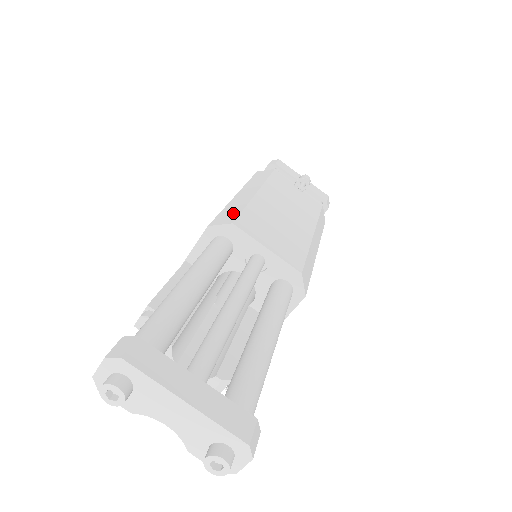
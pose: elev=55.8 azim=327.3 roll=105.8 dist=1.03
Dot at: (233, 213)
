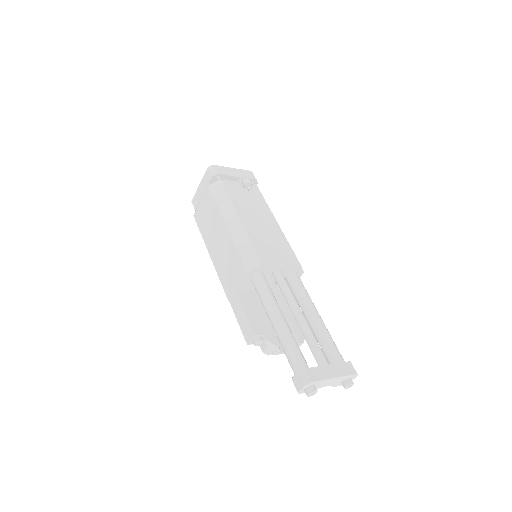
Dot at: (251, 253)
